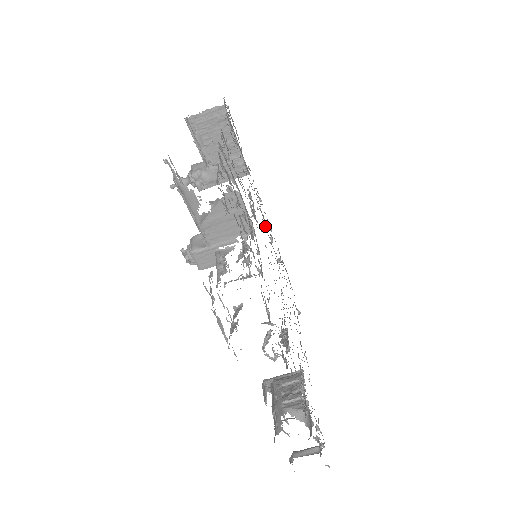
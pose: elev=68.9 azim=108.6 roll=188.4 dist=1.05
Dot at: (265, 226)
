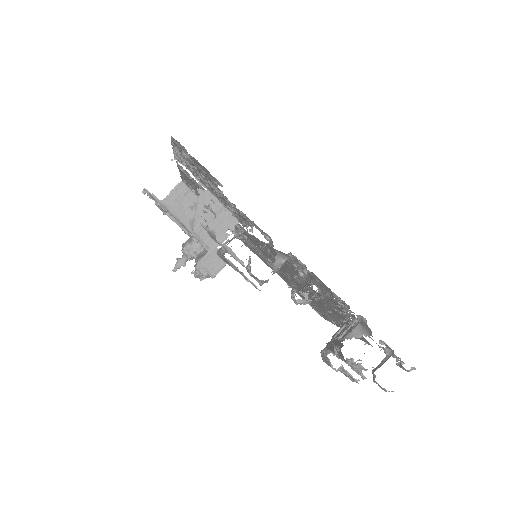
Dot at: (258, 248)
